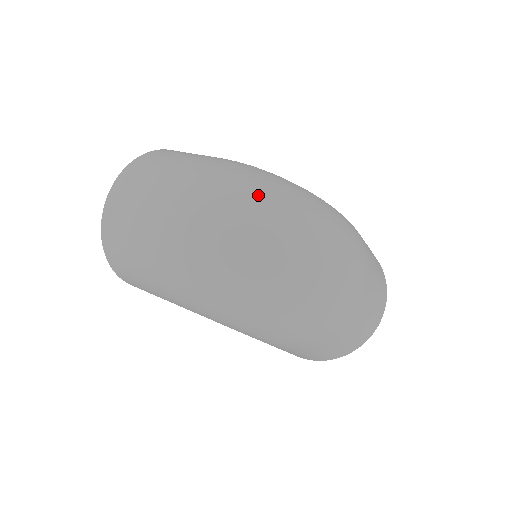
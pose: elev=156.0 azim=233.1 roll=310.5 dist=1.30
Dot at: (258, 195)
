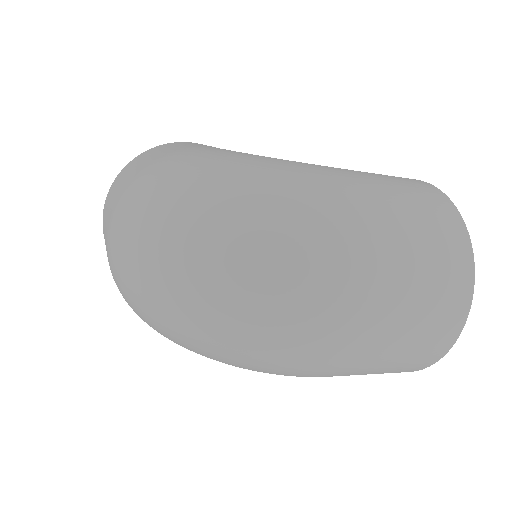
Dot at: (158, 214)
